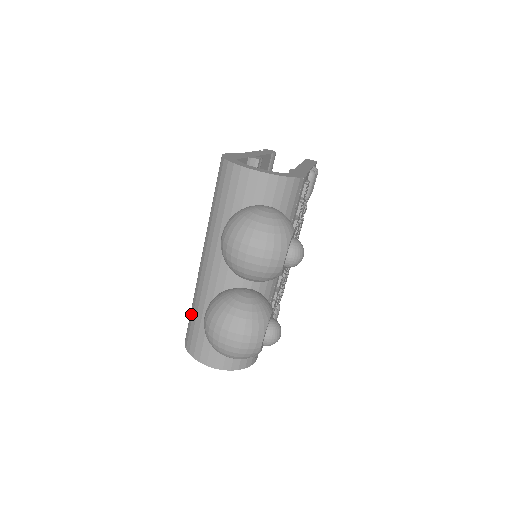
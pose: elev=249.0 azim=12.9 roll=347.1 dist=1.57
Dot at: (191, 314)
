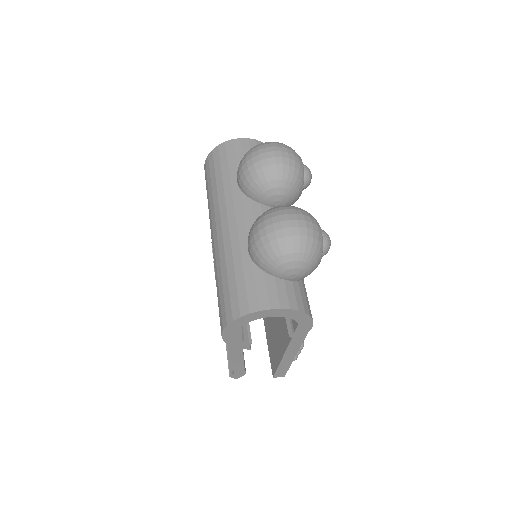
Dot at: (224, 283)
